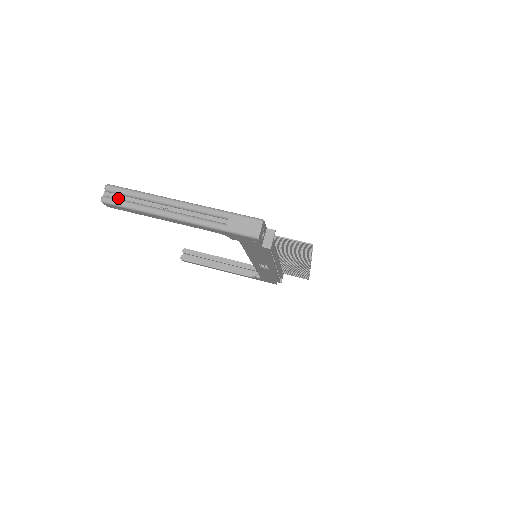
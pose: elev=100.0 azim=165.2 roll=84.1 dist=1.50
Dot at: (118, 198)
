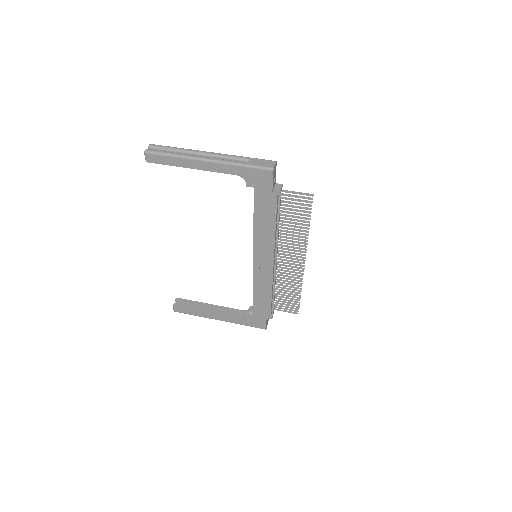
Dot at: occluded
